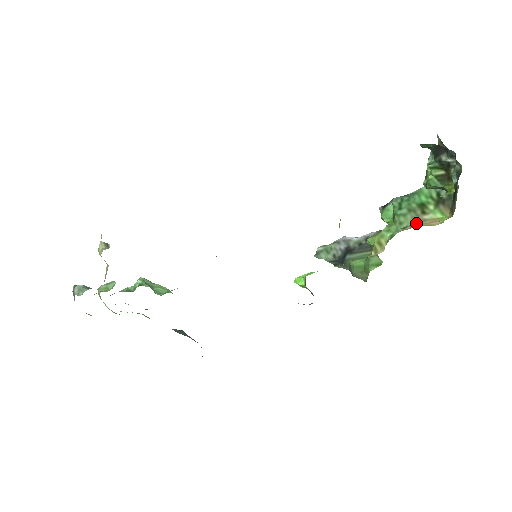
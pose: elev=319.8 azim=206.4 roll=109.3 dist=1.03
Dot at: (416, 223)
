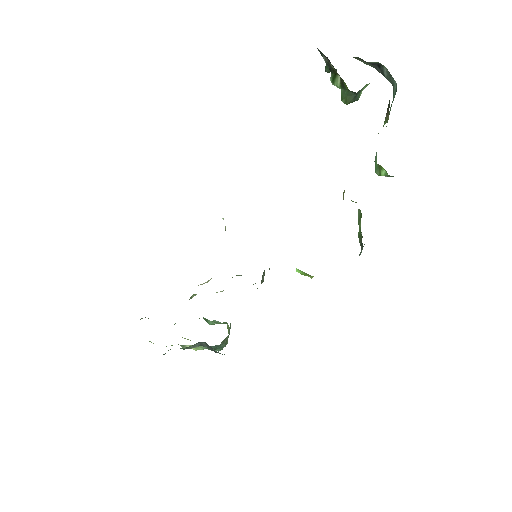
Dot at: occluded
